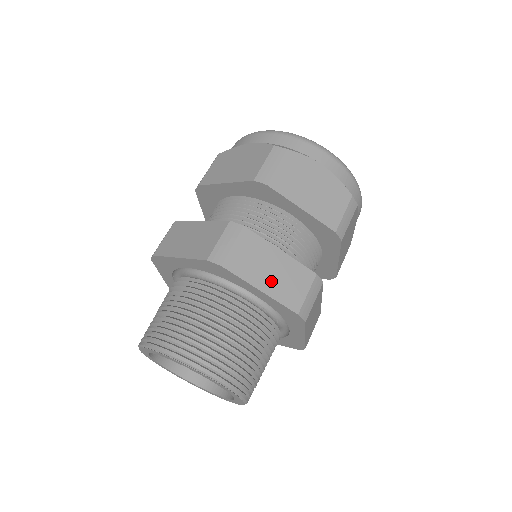
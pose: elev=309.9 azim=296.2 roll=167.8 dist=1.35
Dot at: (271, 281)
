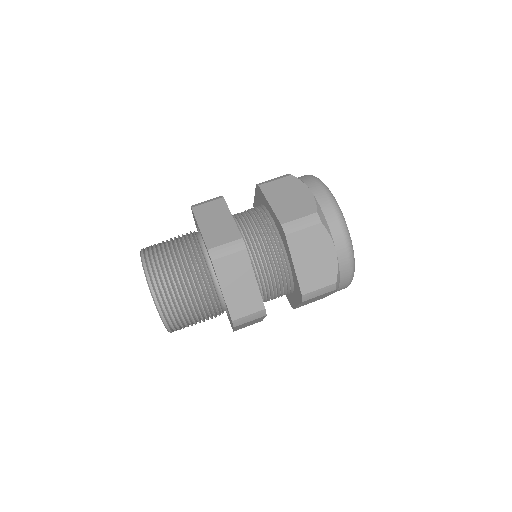
Dot at: (210, 227)
